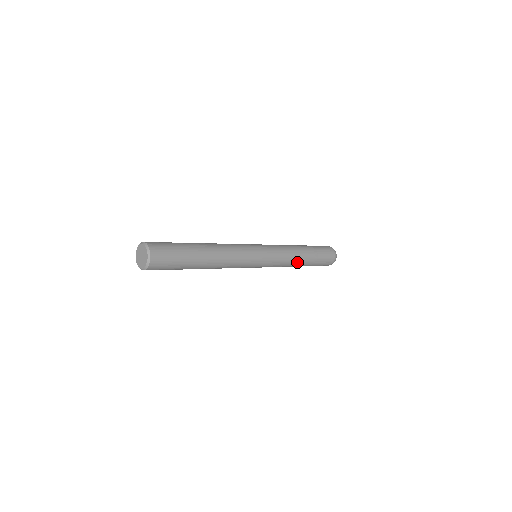
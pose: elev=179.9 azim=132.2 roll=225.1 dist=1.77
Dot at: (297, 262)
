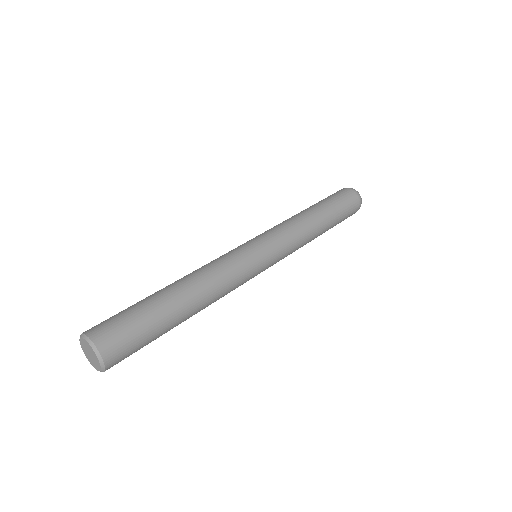
Dot at: occluded
